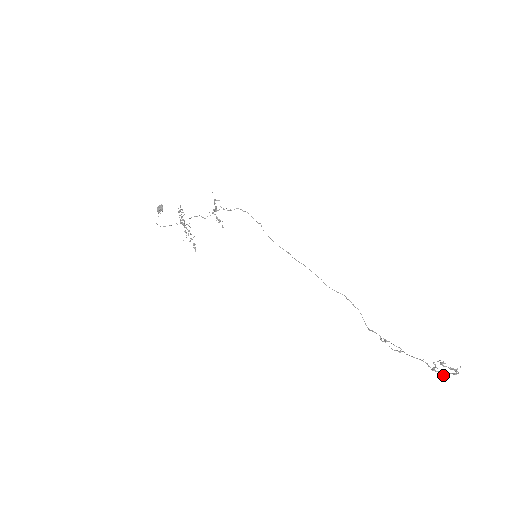
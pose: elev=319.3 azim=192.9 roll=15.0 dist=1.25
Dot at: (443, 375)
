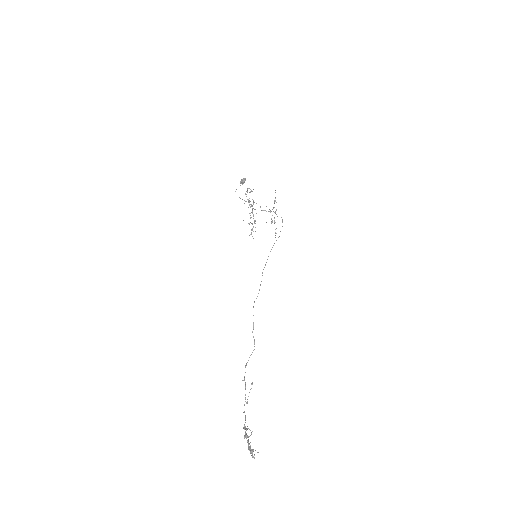
Dot at: occluded
